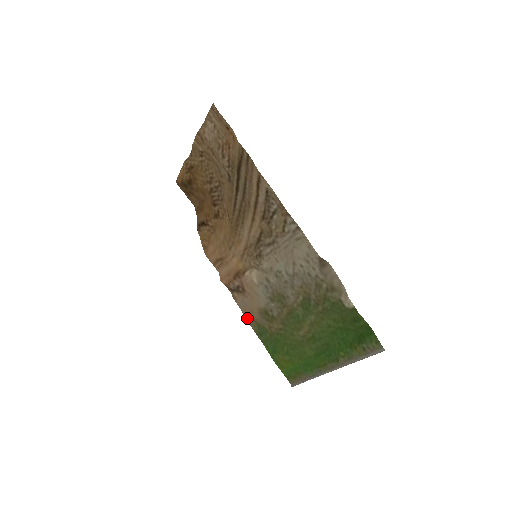
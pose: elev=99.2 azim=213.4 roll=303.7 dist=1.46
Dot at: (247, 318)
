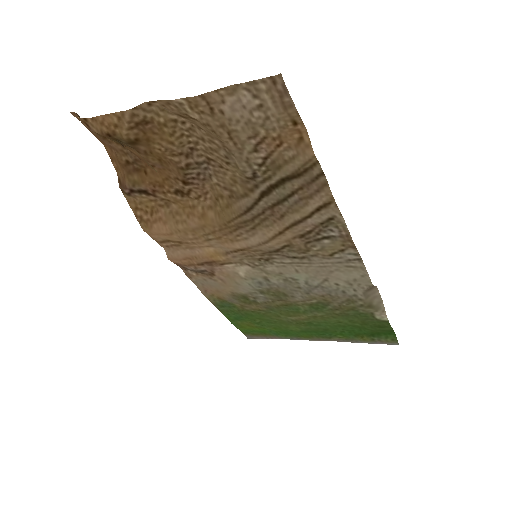
Dot at: (205, 294)
